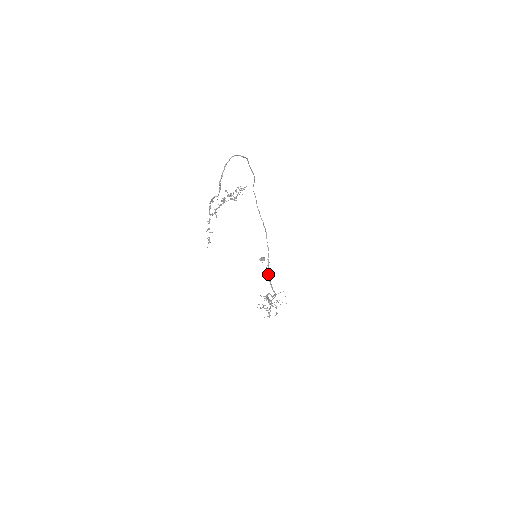
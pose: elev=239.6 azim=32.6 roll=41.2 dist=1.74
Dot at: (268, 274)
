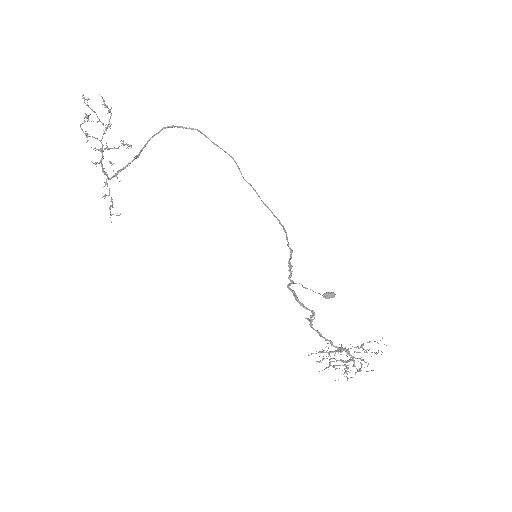
Dot at: (291, 283)
